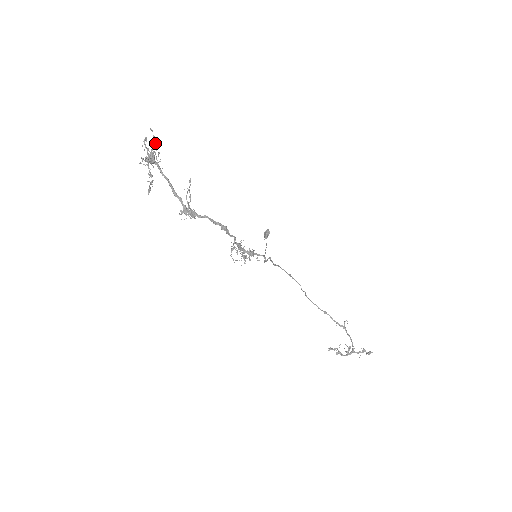
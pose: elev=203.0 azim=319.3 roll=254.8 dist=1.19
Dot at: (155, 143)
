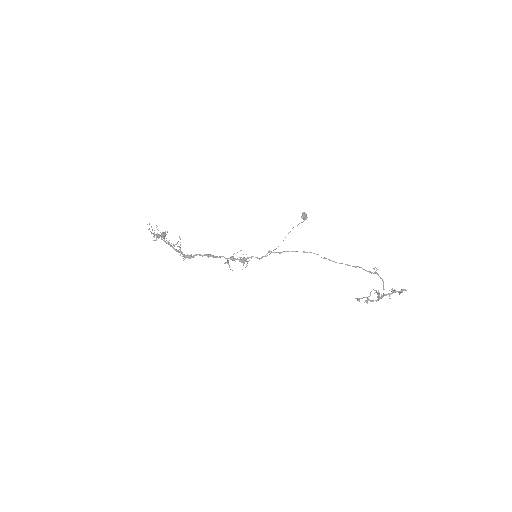
Dot at: (152, 230)
